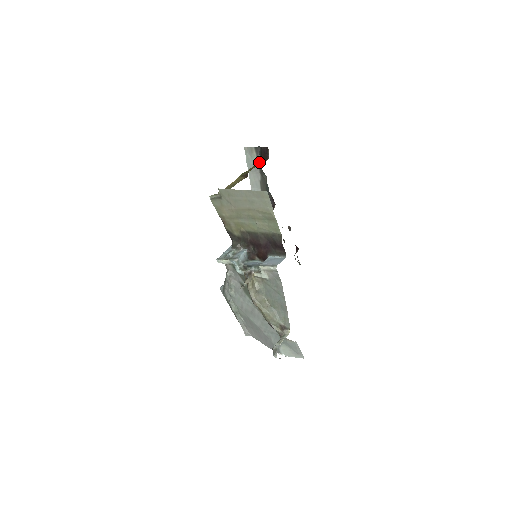
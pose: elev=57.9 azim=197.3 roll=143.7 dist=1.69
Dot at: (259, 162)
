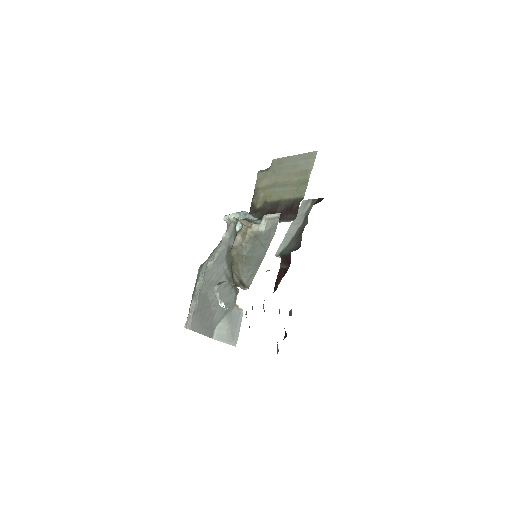
Dot at: occluded
